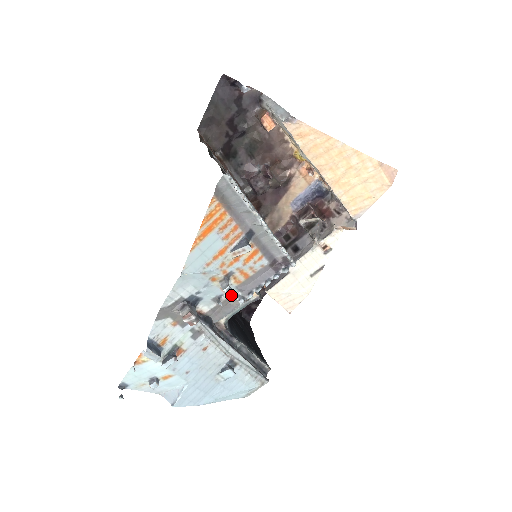
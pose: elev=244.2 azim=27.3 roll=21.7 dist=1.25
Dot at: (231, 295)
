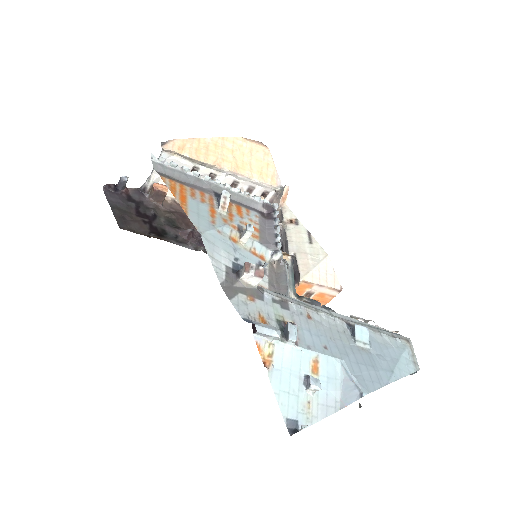
Dot at: (268, 262)
